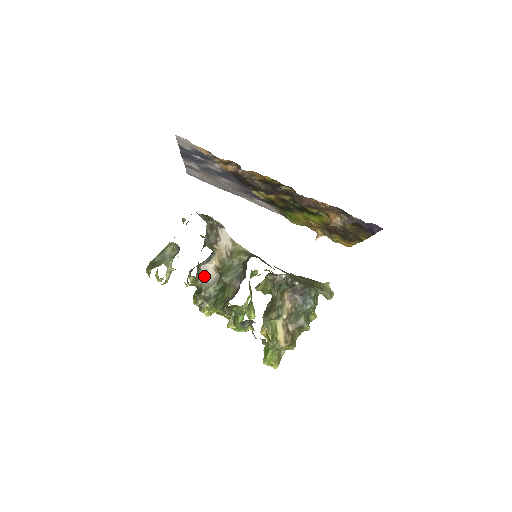
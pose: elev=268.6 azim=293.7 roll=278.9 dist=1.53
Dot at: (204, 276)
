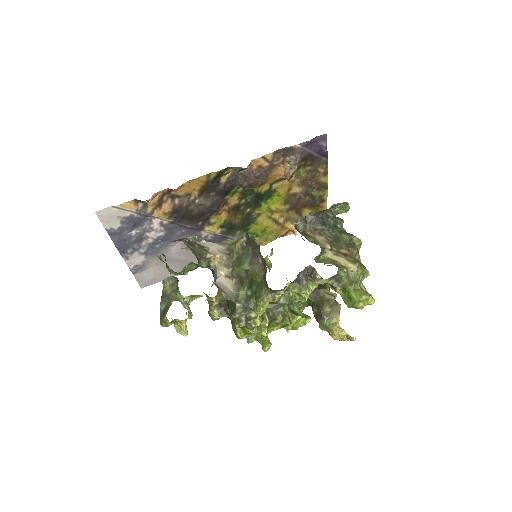
Dot at: (223, 289)
